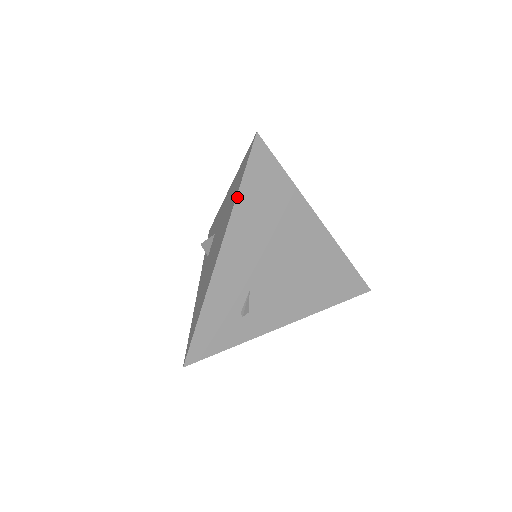
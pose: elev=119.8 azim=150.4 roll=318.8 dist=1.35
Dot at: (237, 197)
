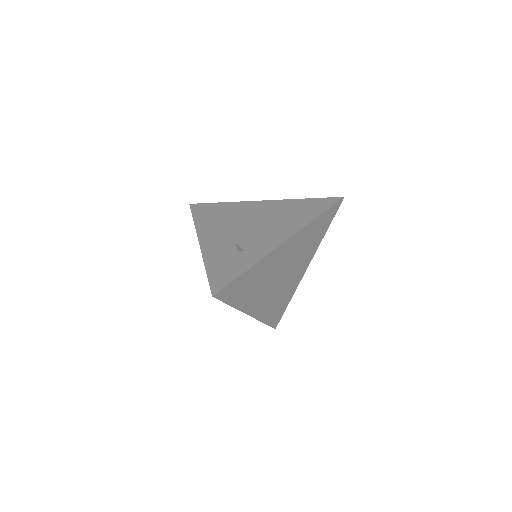
Dot at: (194, 223)
